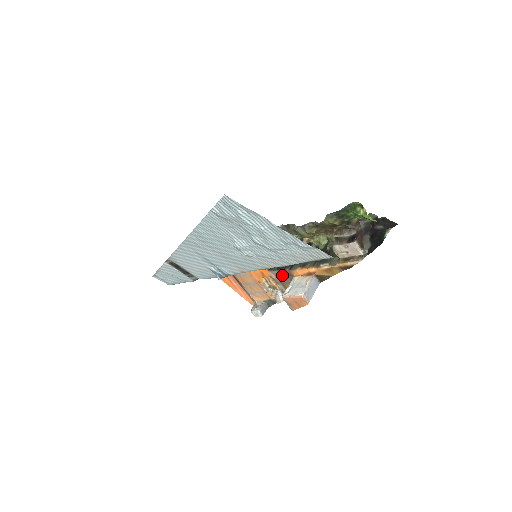
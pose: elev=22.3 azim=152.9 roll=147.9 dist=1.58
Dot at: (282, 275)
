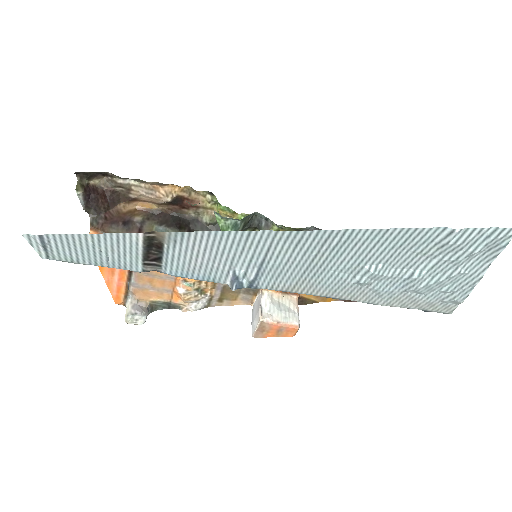
Dot at: occluded
